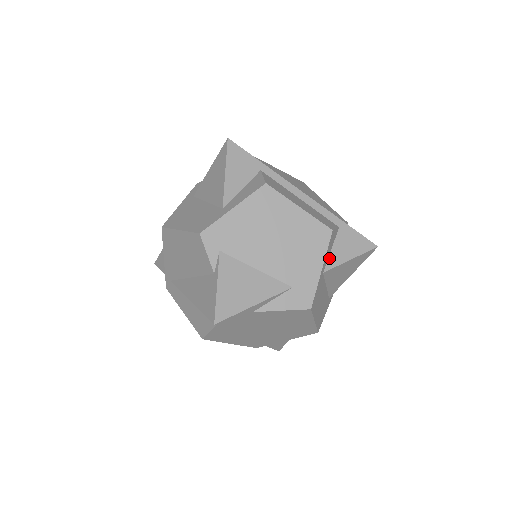
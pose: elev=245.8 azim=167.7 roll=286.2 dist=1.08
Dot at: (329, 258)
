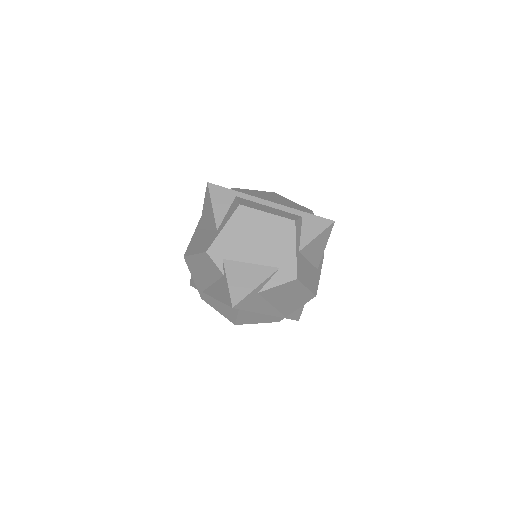
Dot at: (301, 240)
